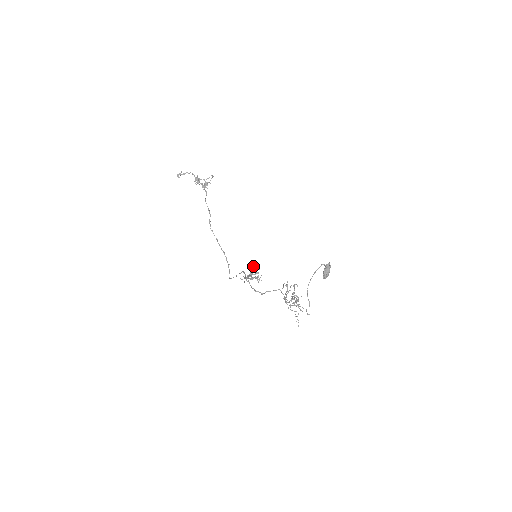
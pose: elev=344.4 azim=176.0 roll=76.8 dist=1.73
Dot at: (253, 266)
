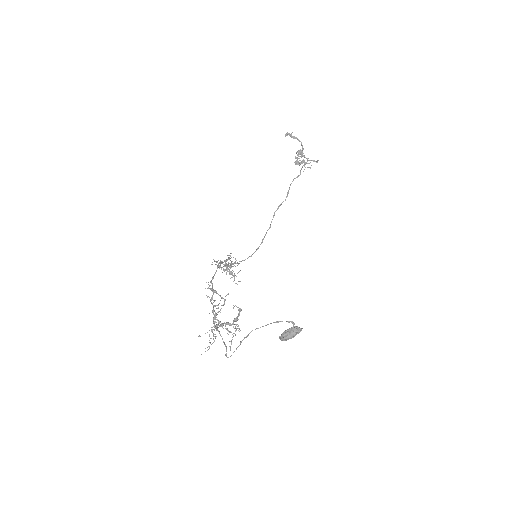
Dot at: occluded
